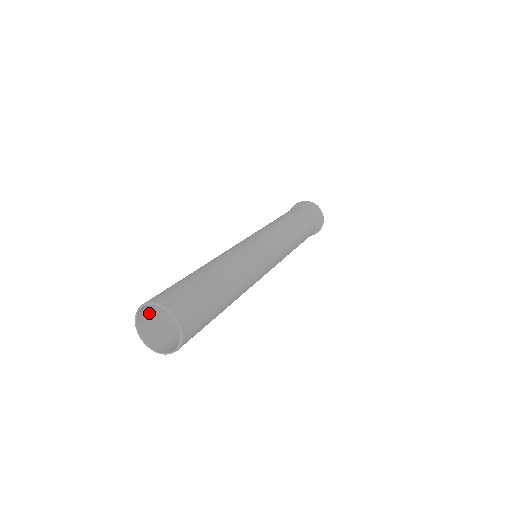
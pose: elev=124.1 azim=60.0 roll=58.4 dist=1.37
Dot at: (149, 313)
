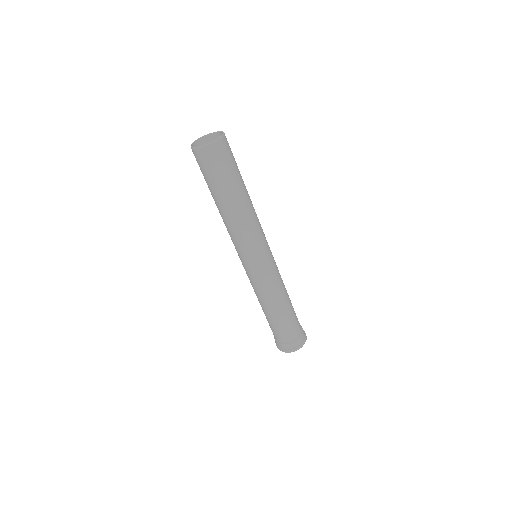
Dot at: occluded
